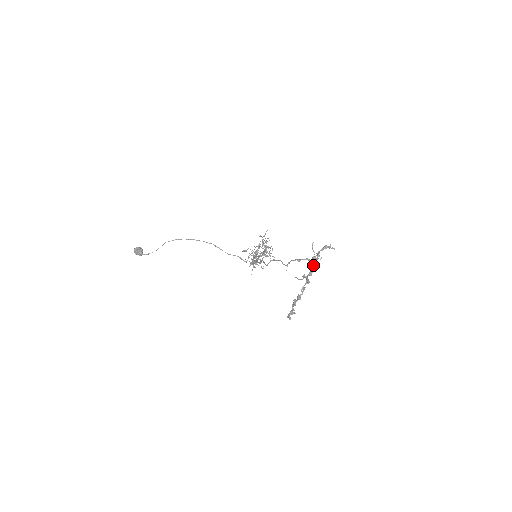
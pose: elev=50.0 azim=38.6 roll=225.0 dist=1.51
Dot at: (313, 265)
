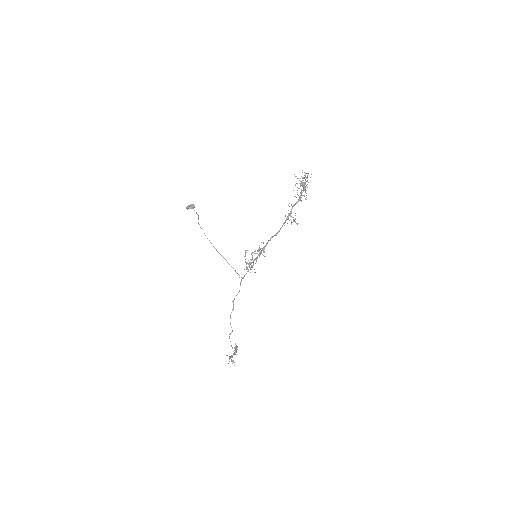
Dot at: occluded
